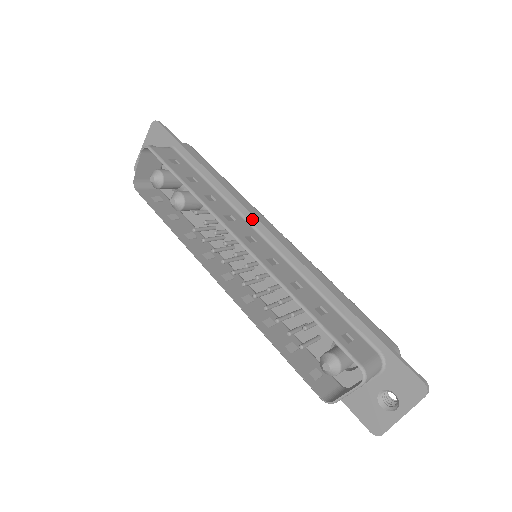
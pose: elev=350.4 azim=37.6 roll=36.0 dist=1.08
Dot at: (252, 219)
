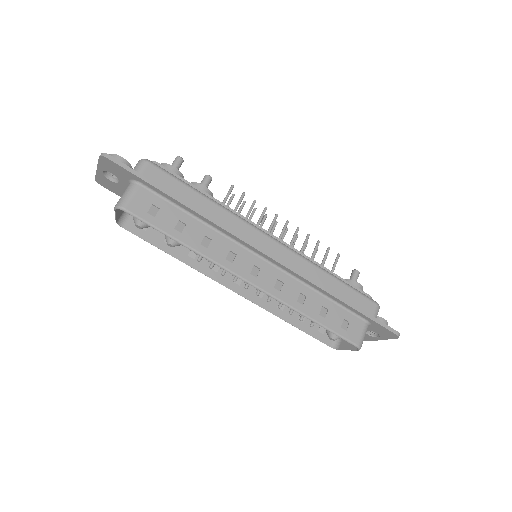
Dot at: (249, 246)
